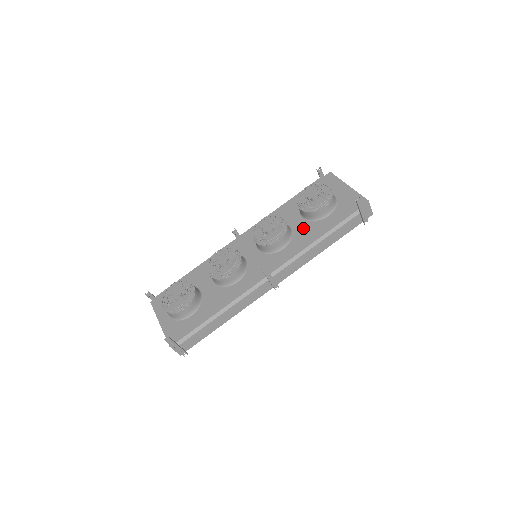
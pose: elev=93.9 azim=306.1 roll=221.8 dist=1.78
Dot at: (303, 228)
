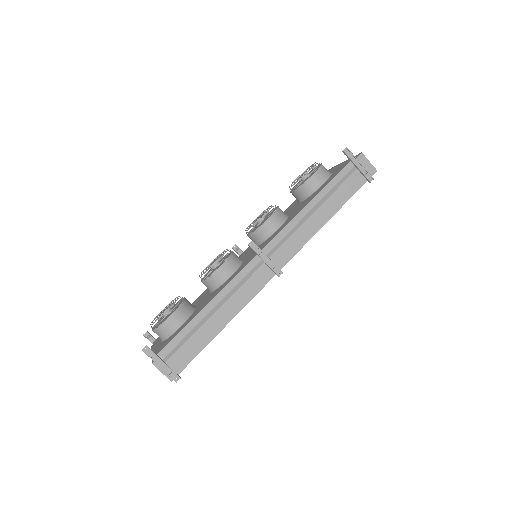
Dot at: (299, 207)
